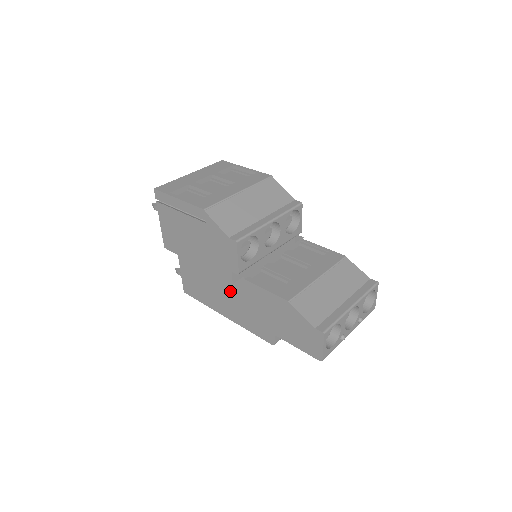
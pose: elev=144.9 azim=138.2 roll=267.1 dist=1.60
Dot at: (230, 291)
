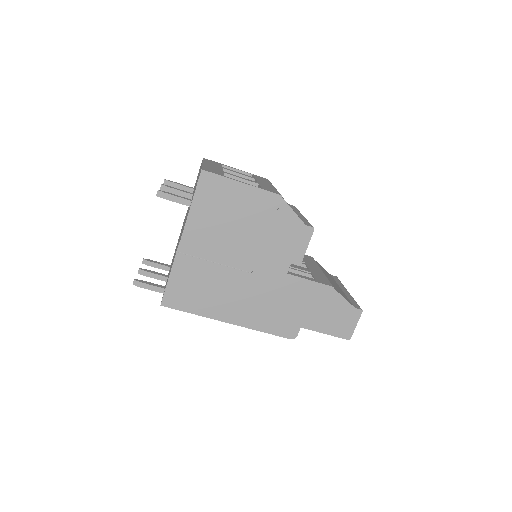
Dot at: (253, 290)
